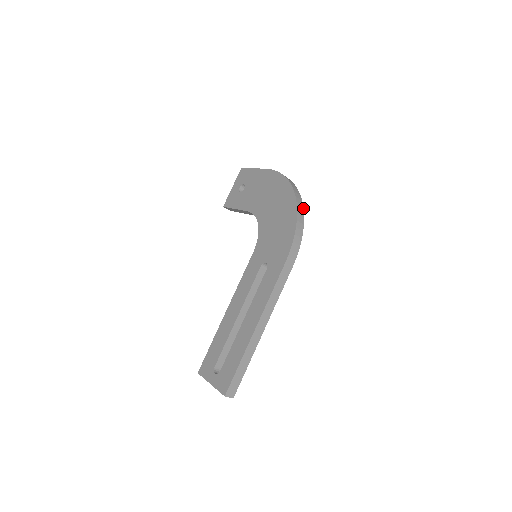
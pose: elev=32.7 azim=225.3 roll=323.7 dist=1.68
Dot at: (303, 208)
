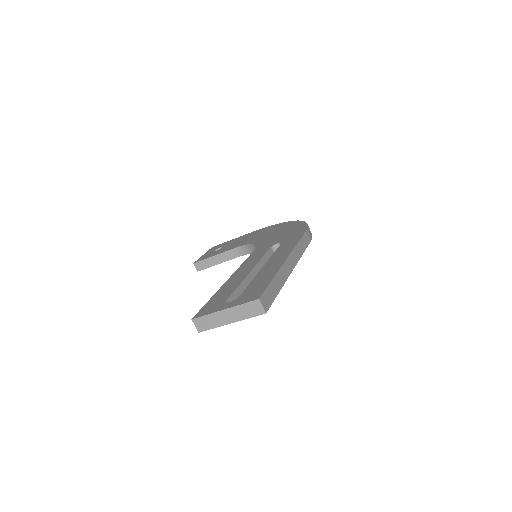
Dot at: occluded
